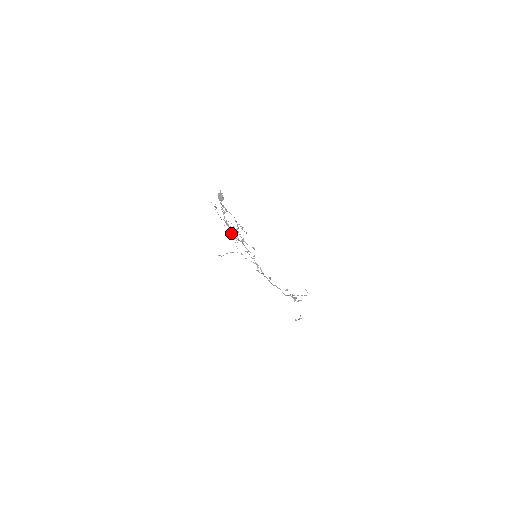
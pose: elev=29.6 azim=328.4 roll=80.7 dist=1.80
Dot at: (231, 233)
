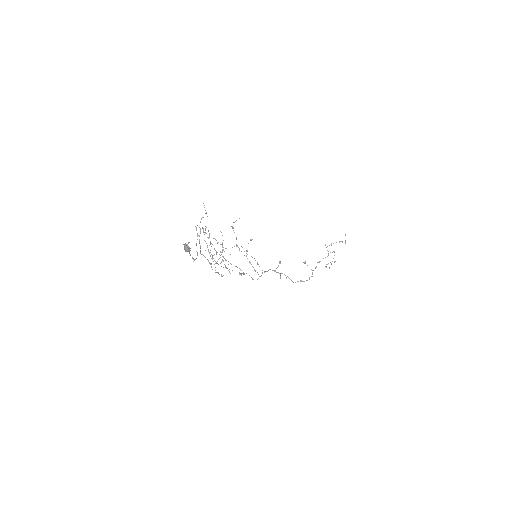
Dot at: (231, 226)
